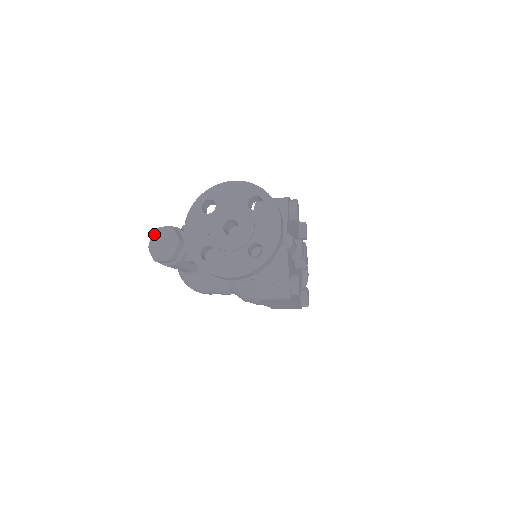
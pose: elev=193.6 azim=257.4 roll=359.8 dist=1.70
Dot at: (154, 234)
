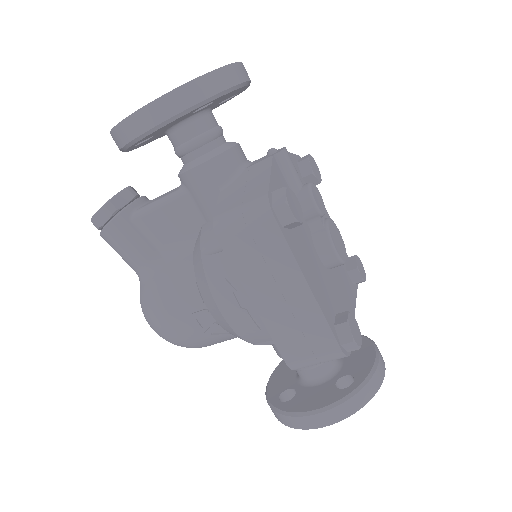
Dot at: occluded
